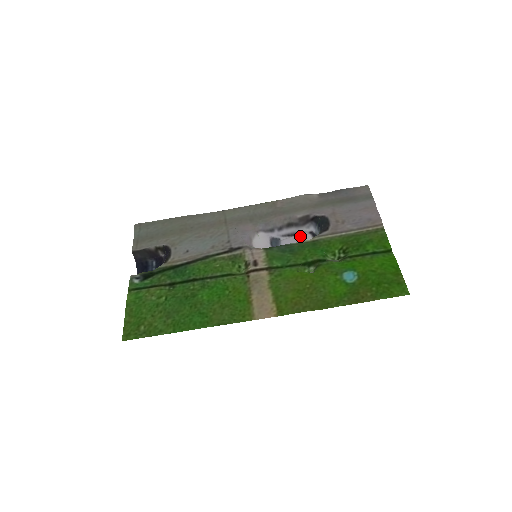
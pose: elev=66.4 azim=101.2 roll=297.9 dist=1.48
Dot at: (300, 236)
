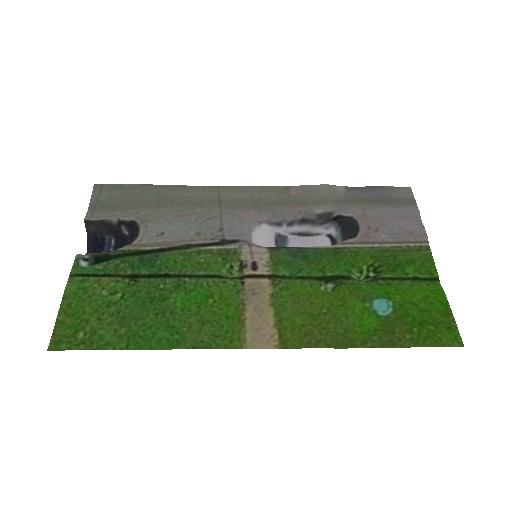
Dot at: (314, 238)
